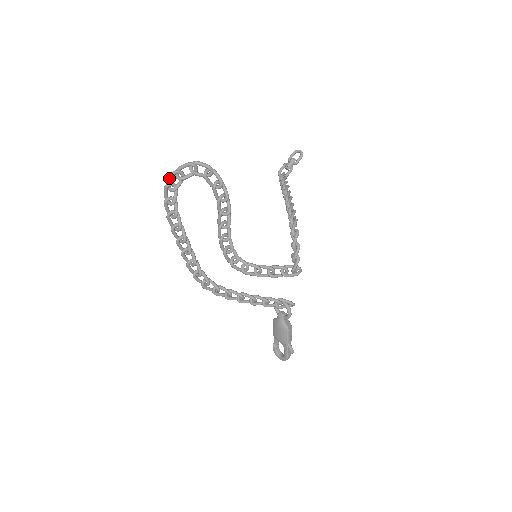
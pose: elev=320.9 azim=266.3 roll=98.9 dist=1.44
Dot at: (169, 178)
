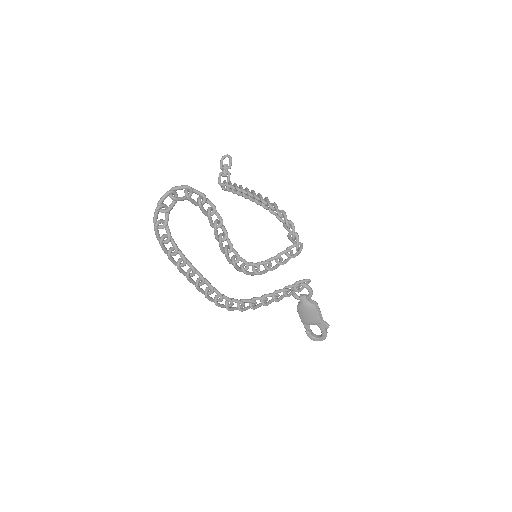
Dot at: (155, 217)
